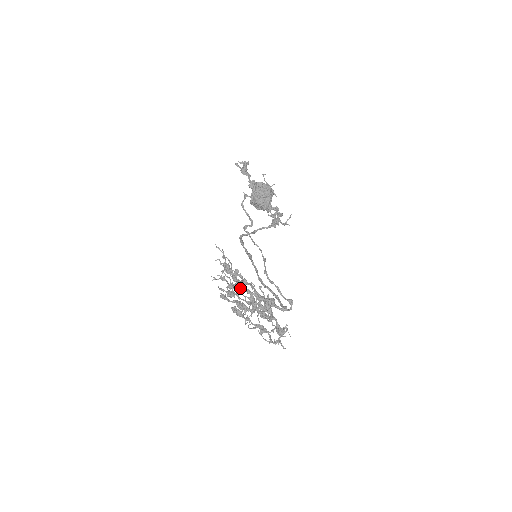
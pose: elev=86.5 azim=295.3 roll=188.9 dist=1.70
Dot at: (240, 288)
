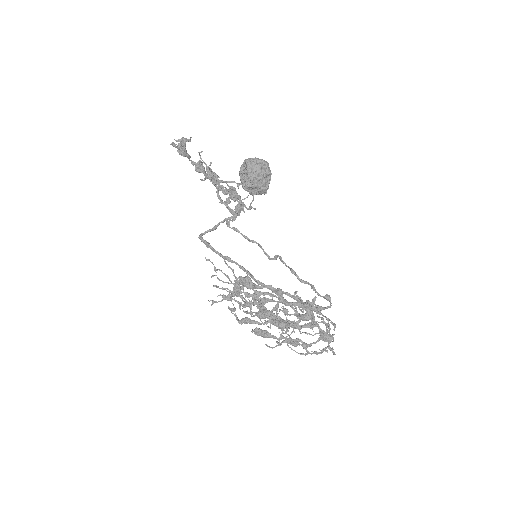
Dot at: occluded
